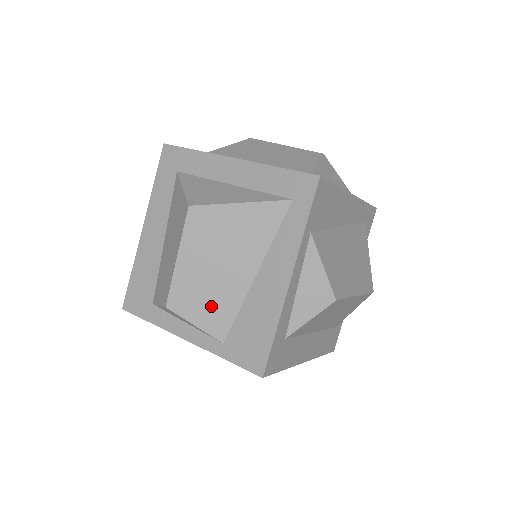
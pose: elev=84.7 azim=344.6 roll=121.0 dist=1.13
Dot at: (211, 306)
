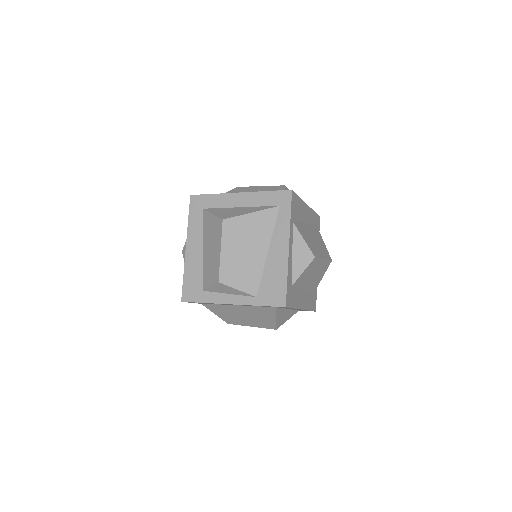
Dot at: (245, 276)
